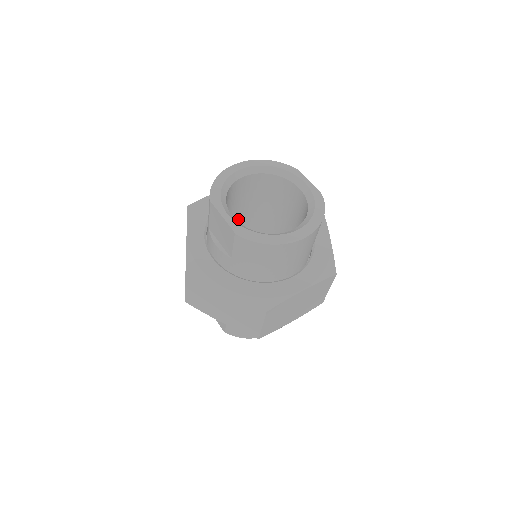
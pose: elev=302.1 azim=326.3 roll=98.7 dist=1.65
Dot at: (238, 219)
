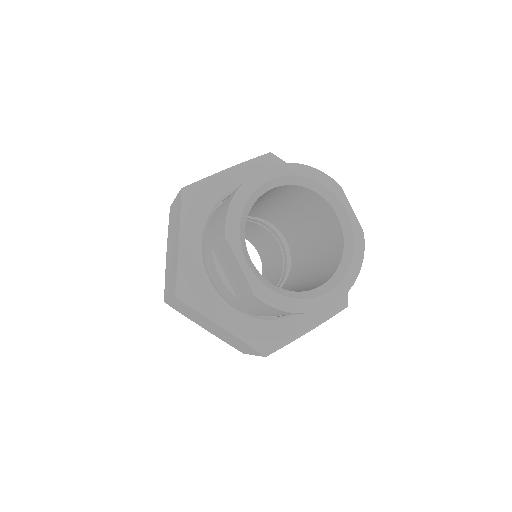
Dot at: occluded
